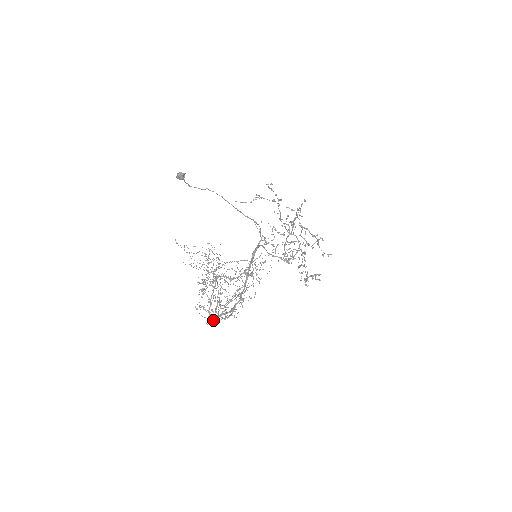
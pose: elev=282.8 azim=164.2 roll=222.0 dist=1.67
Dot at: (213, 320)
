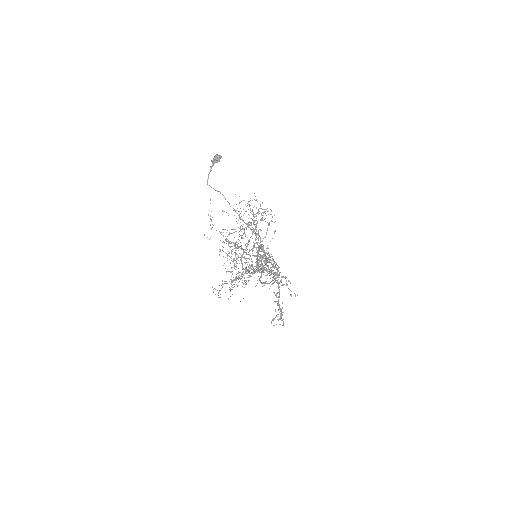
Dot at: (240, 272)
